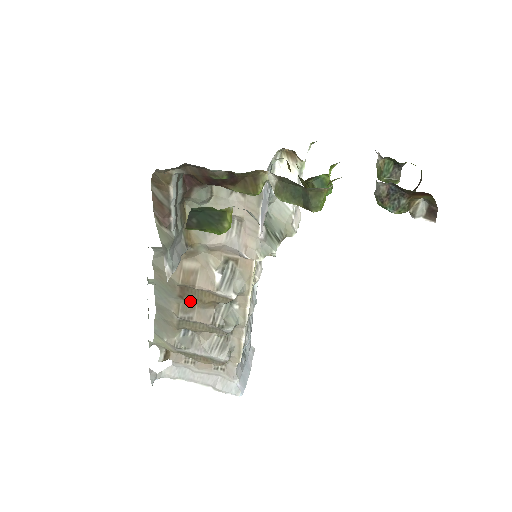
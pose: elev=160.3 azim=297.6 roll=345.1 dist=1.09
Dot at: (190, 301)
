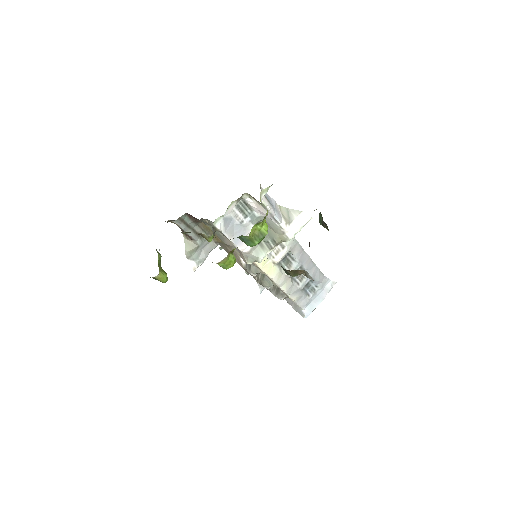
Dot at: occluded
